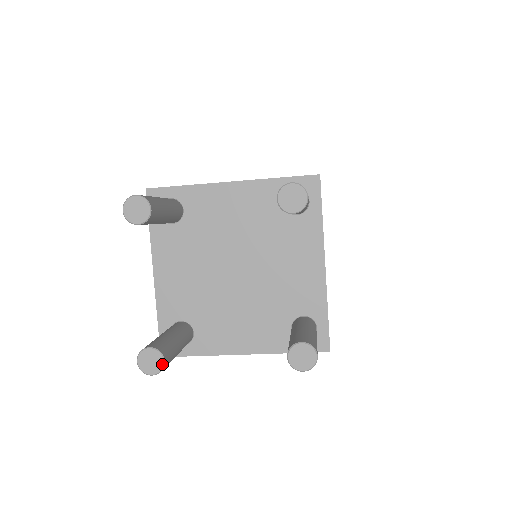
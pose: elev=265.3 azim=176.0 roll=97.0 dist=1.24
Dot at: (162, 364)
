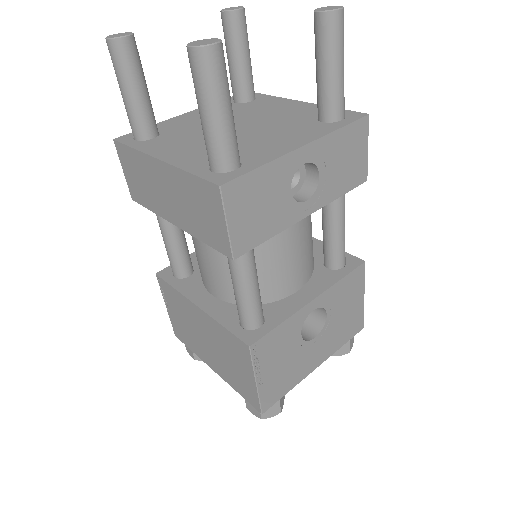
Dot at: (122, 36)
